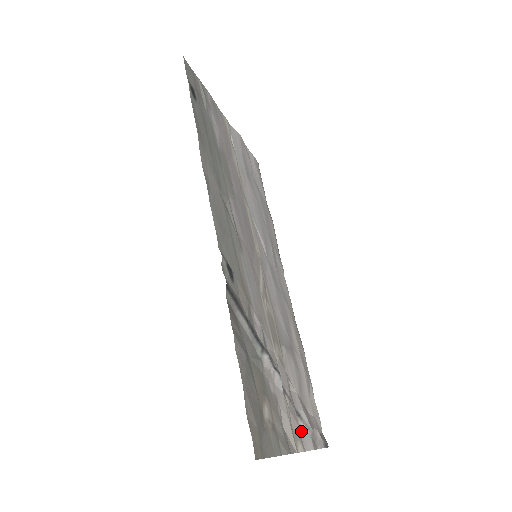
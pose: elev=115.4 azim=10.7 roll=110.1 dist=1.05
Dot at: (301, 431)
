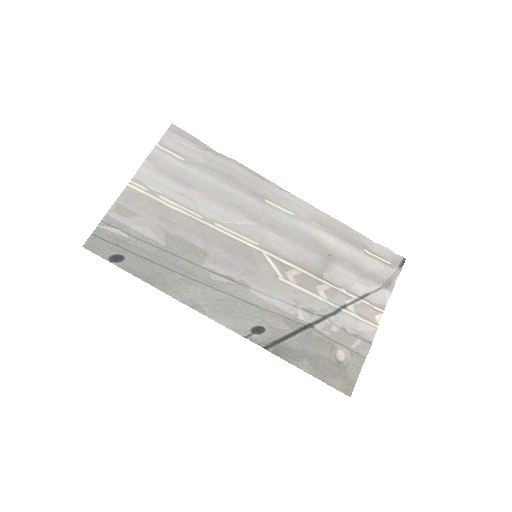
Dot at: (374, 300)
